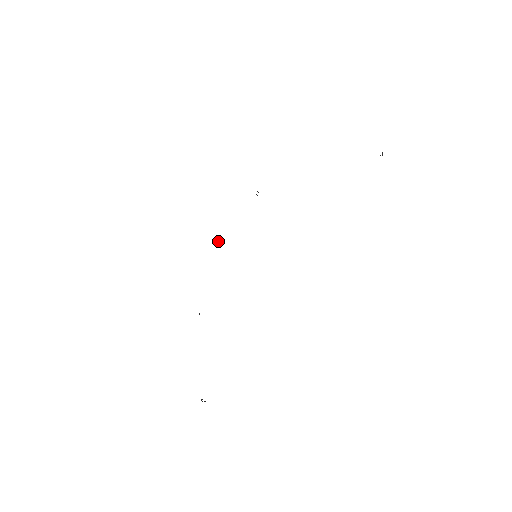
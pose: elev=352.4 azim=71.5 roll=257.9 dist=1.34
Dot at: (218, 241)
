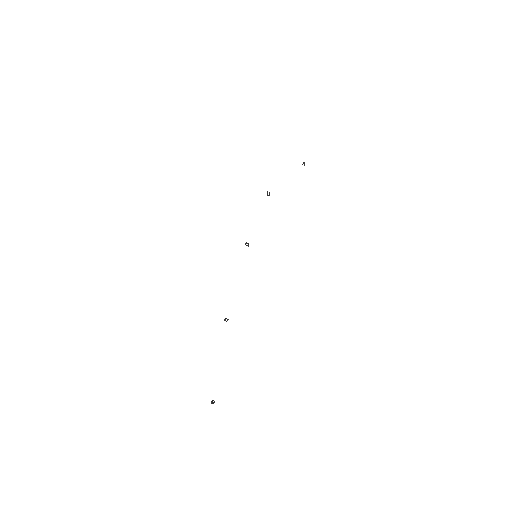
Dot at: (248, 243)
